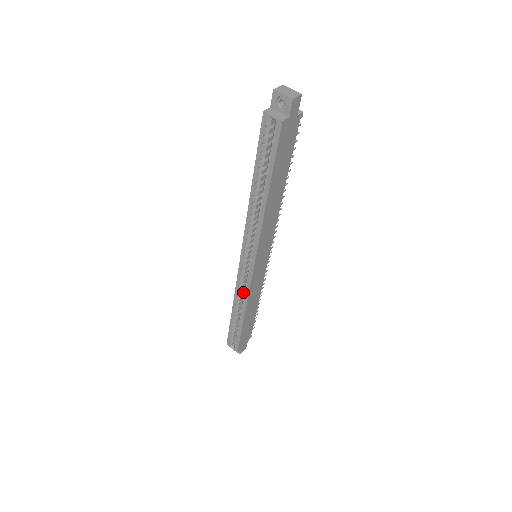
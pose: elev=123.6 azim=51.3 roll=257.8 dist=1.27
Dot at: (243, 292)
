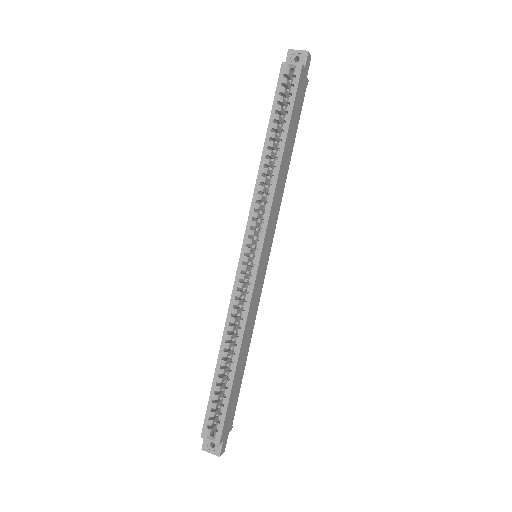
Dot at: (236, 317)
